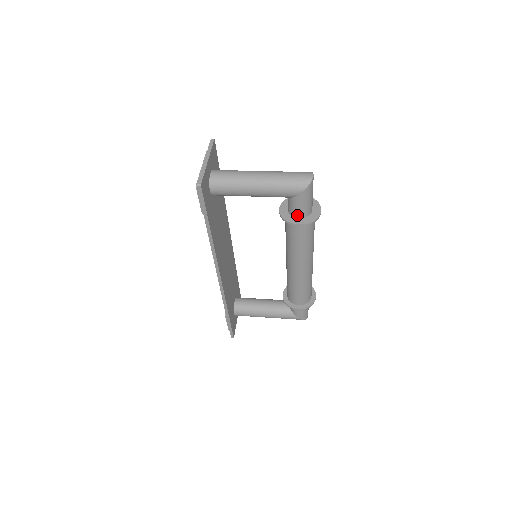
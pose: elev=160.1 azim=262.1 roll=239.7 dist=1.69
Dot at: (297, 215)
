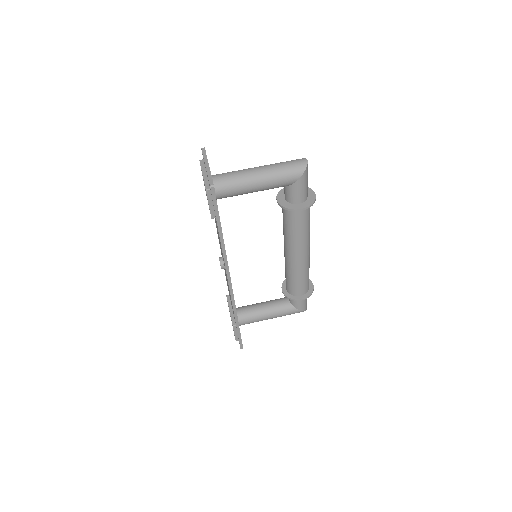
Dot at: (297, 201)
